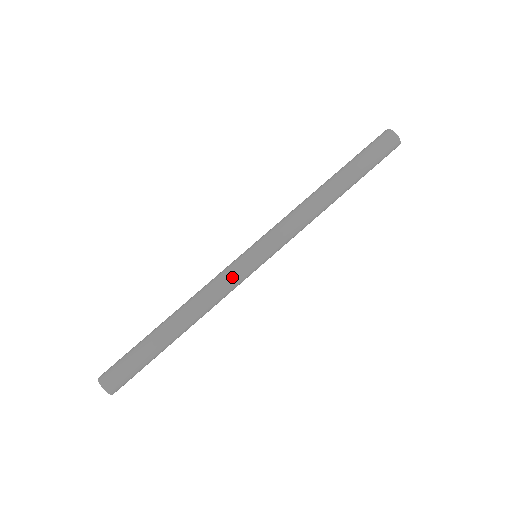
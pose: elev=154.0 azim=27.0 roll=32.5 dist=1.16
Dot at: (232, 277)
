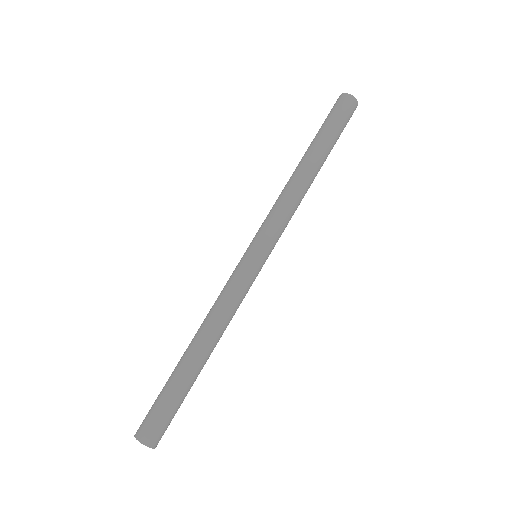
Dot at: (246, 288)
